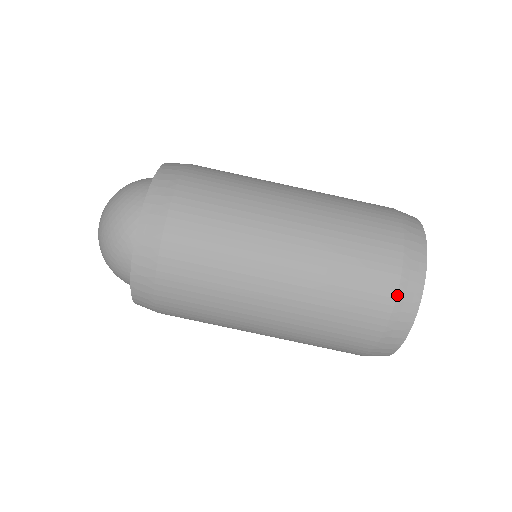
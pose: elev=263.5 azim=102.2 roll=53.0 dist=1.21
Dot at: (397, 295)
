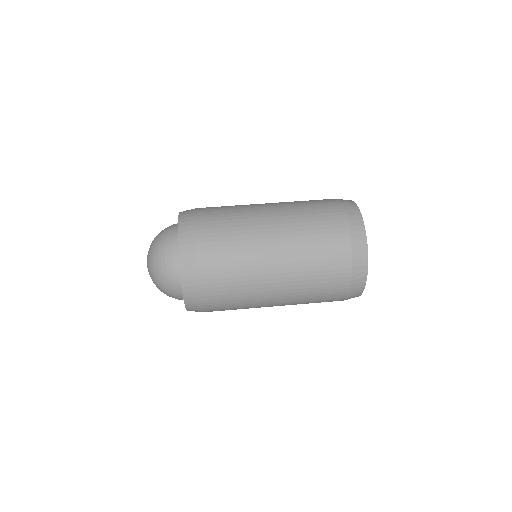
Dot at: (338, 200)
